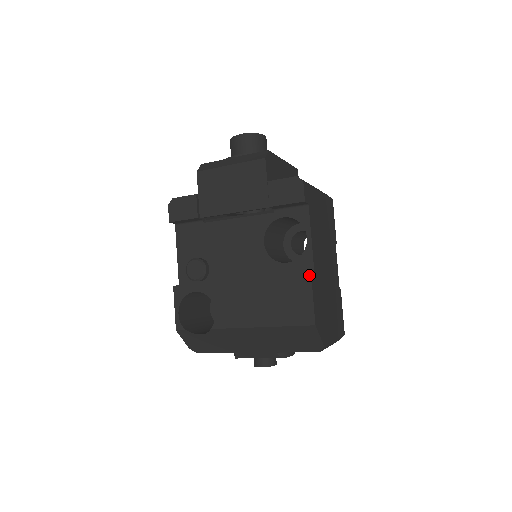
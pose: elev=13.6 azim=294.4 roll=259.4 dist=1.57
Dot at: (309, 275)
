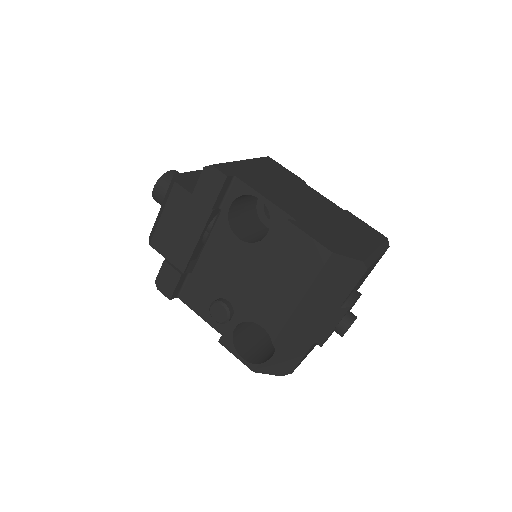
Dot at: (287, 222)
